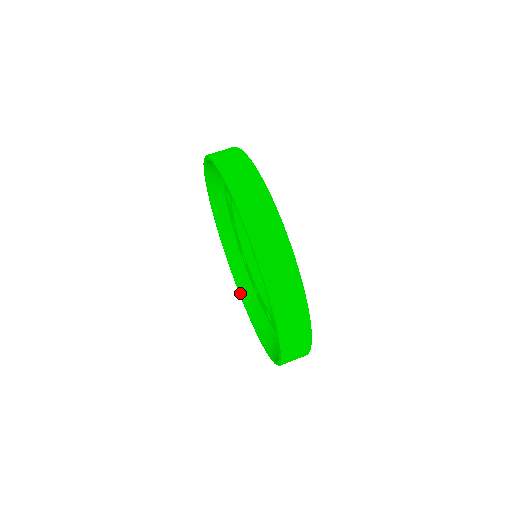
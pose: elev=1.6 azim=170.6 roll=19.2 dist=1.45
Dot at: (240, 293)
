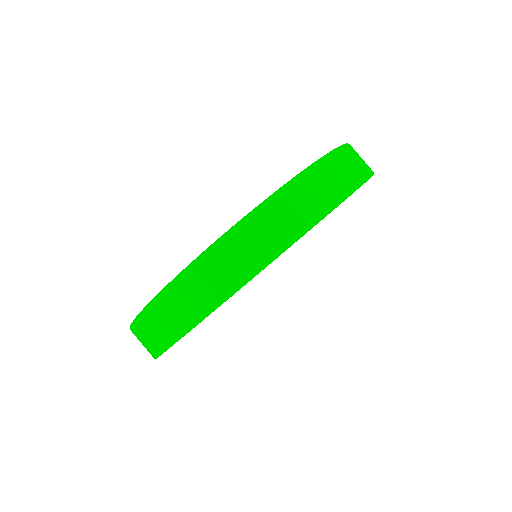
Dot at: occluded
